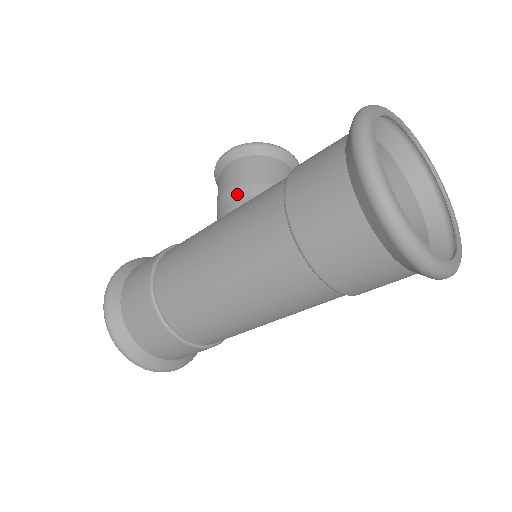
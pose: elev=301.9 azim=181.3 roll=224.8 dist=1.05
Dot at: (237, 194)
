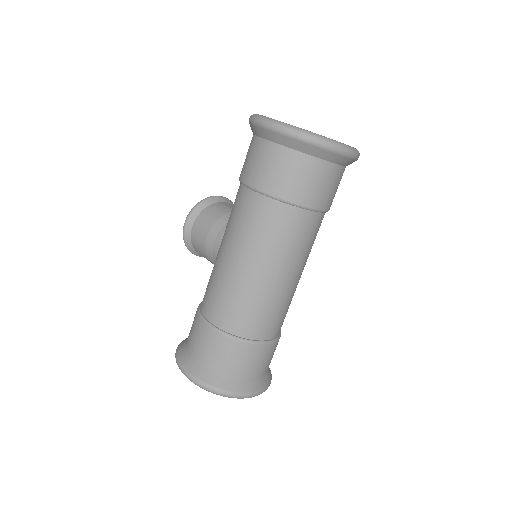
Dot at: (215, 232)
